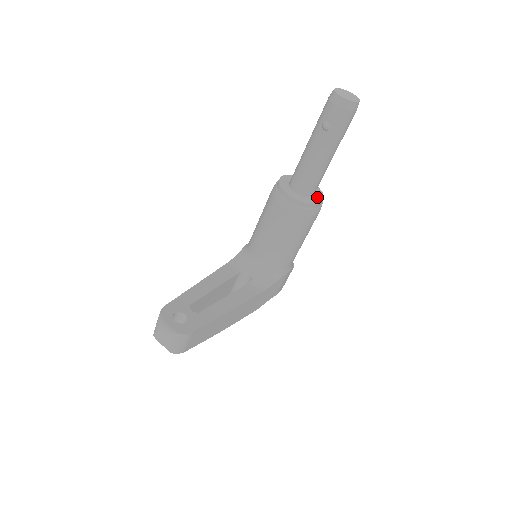
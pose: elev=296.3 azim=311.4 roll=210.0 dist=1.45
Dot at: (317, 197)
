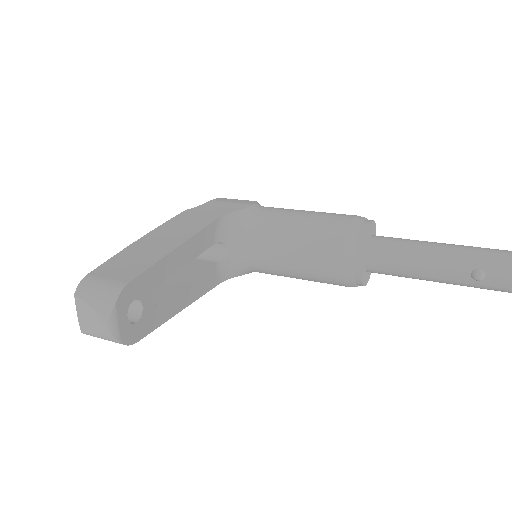
Dot at: (369, 273)
